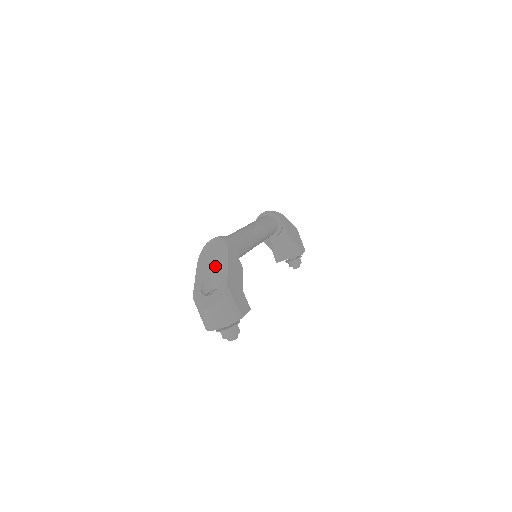
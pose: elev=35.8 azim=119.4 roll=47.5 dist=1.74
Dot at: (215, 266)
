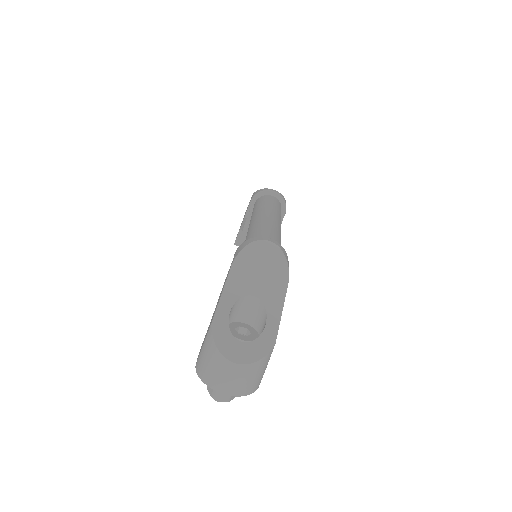
Dot at: (262, 293)
